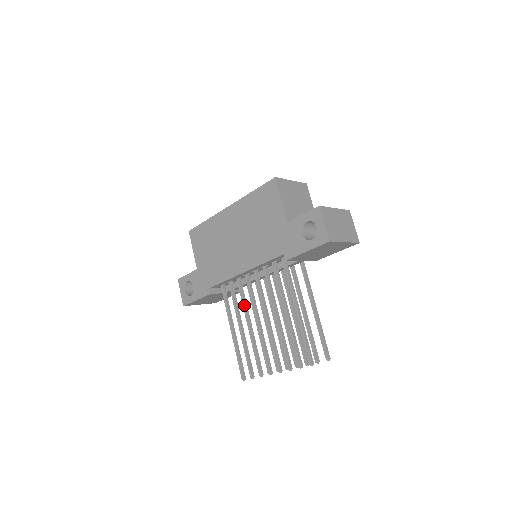
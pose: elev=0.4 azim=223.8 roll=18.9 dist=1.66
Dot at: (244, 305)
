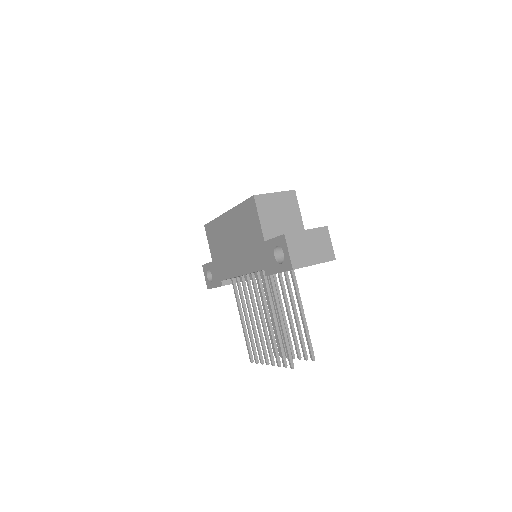
Dot at: (247, 301)
